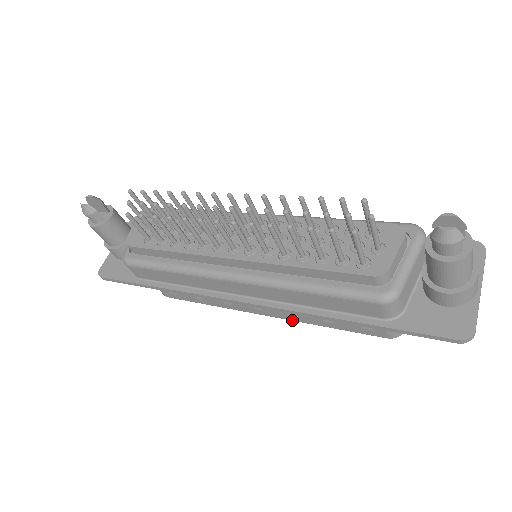
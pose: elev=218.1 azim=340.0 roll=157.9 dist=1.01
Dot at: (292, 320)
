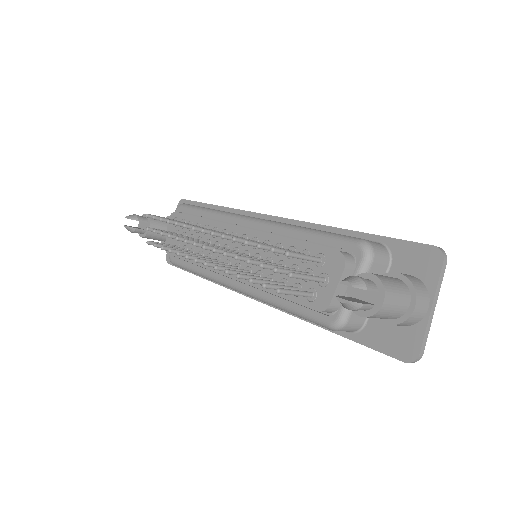
Dot at: occluded
